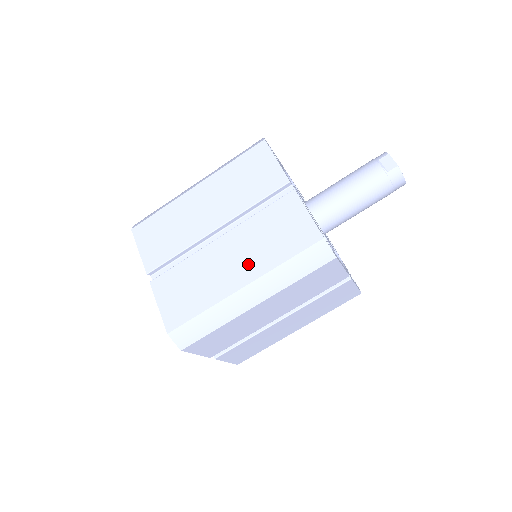
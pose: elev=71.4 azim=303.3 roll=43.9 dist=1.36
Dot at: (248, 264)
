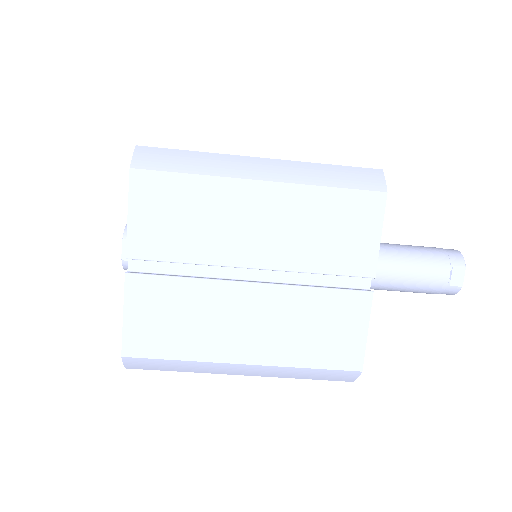
Dot at: (266, 342)
